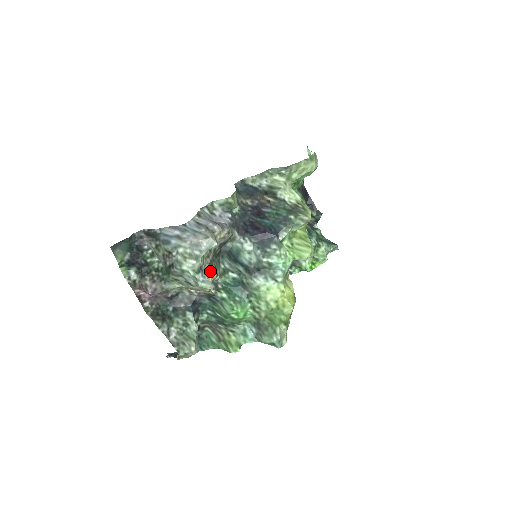
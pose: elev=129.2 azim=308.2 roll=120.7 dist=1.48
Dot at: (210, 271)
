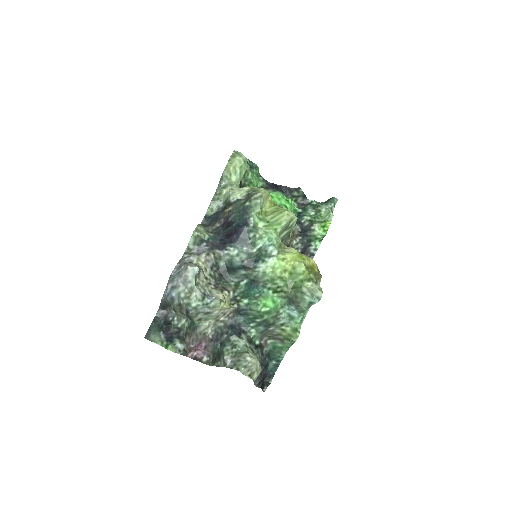
Dot at: (217, 292)
